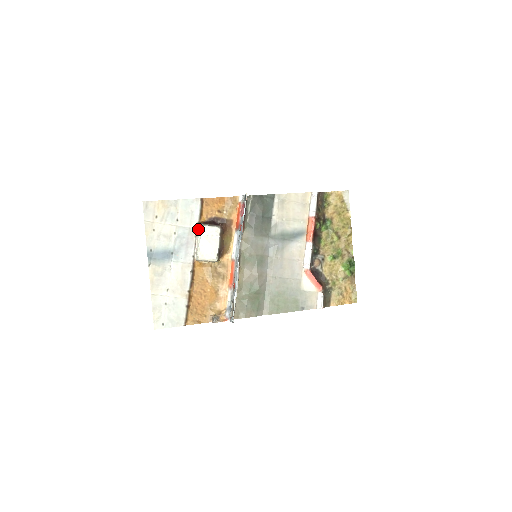
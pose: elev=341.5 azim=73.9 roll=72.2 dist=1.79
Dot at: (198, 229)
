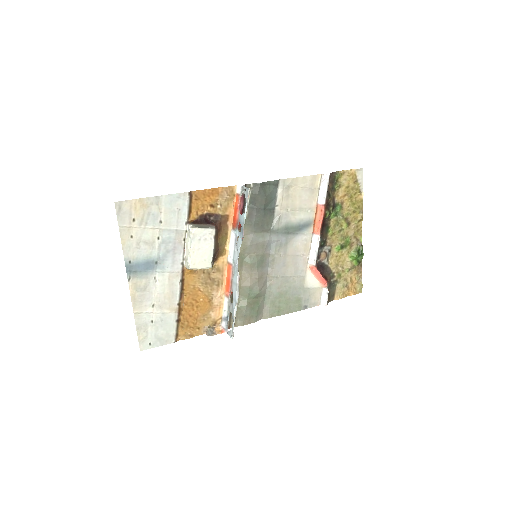
Dot at: (187, 230)
